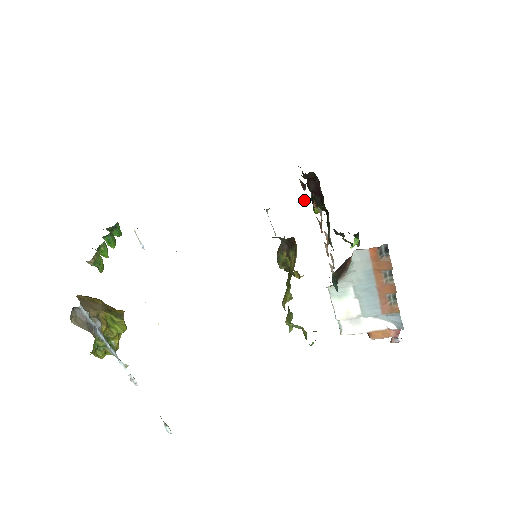
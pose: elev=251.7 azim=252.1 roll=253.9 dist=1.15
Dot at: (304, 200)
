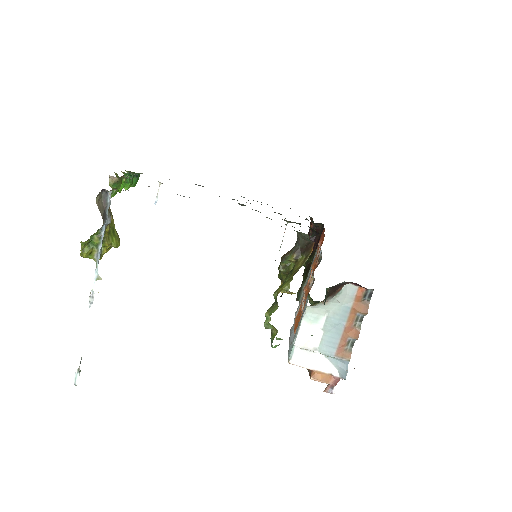
Dot at: (314, 235)
